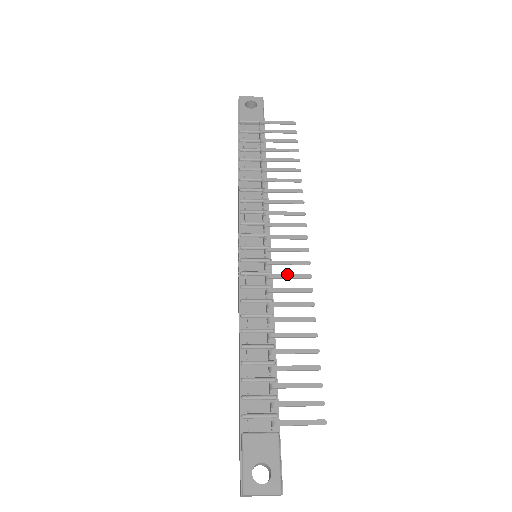
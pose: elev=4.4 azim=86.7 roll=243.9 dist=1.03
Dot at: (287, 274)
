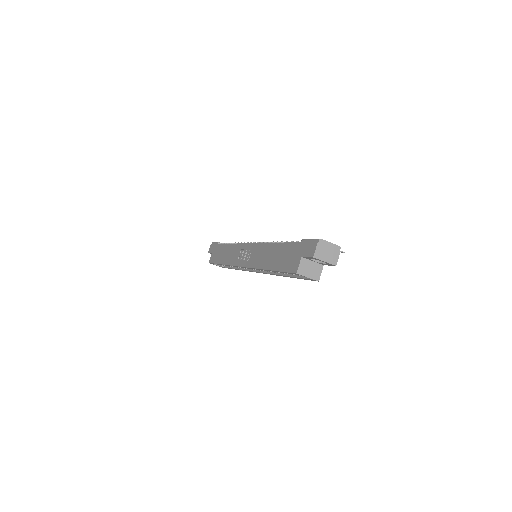
Dot at: occluded
